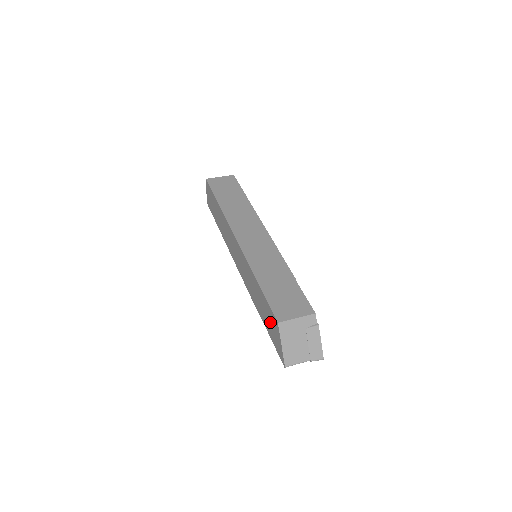
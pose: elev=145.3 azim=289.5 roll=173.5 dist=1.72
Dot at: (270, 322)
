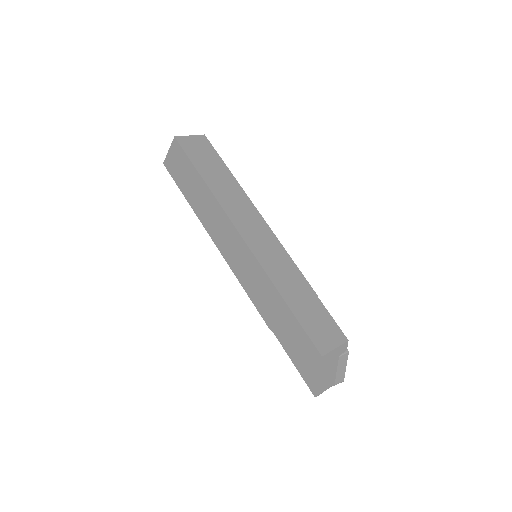
Dot at: (300, 349)
